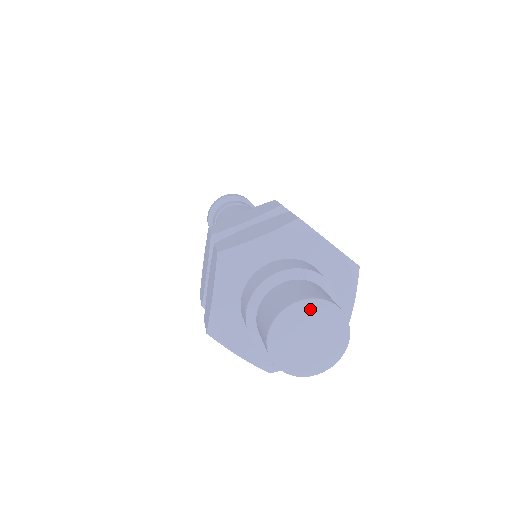
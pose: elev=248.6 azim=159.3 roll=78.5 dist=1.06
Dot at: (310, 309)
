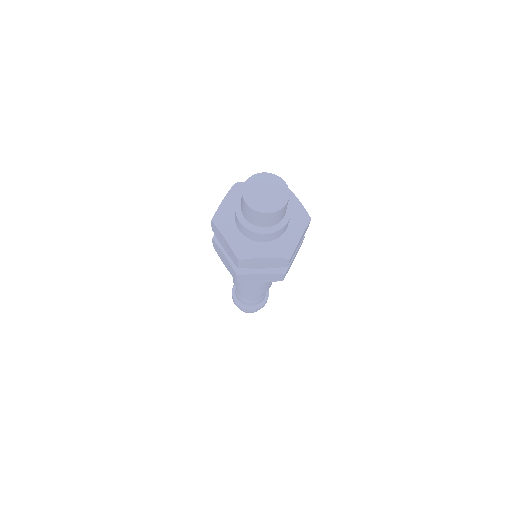
Dot at: (271, 178)
